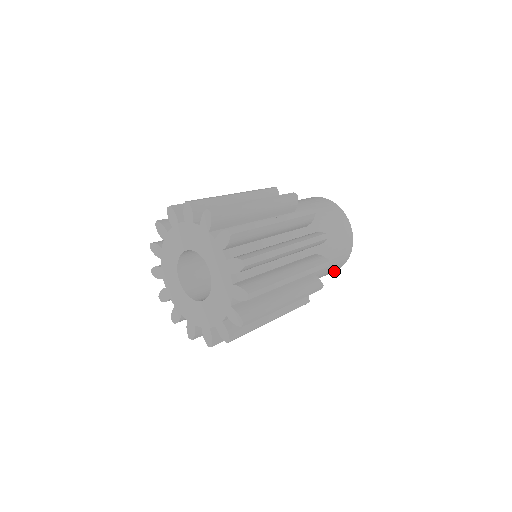
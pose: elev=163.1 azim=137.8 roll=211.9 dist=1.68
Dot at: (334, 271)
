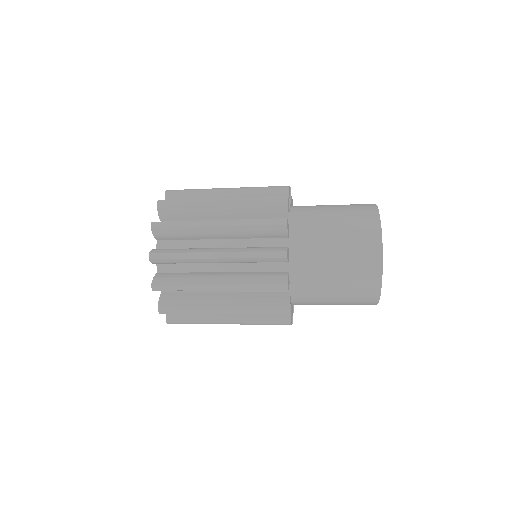
Dot at: (372, 303)
